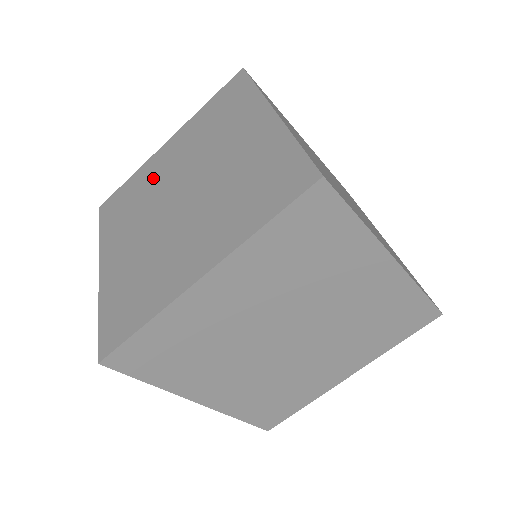
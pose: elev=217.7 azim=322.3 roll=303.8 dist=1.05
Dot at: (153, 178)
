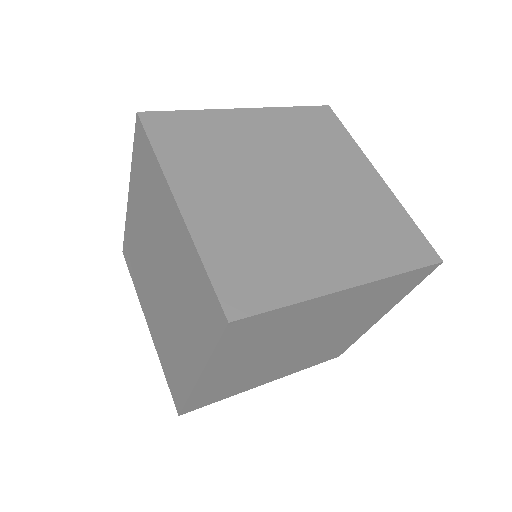
Dot at: (159, 214)
